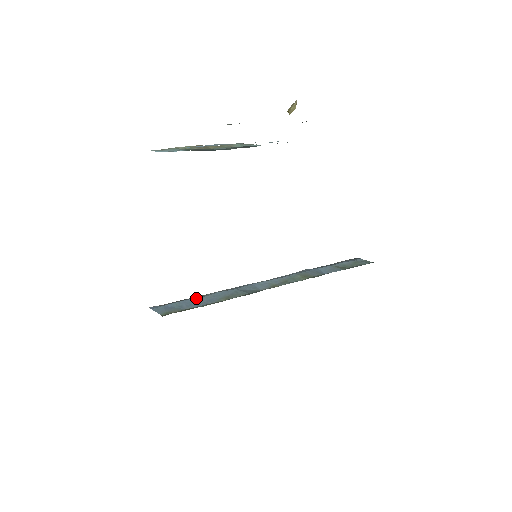
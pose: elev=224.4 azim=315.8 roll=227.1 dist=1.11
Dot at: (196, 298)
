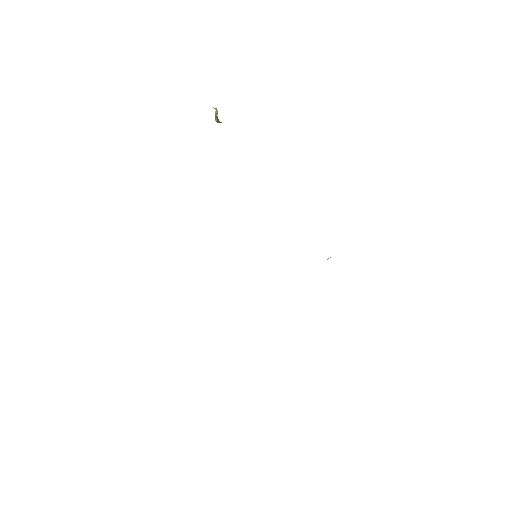
Dot at: occluded
